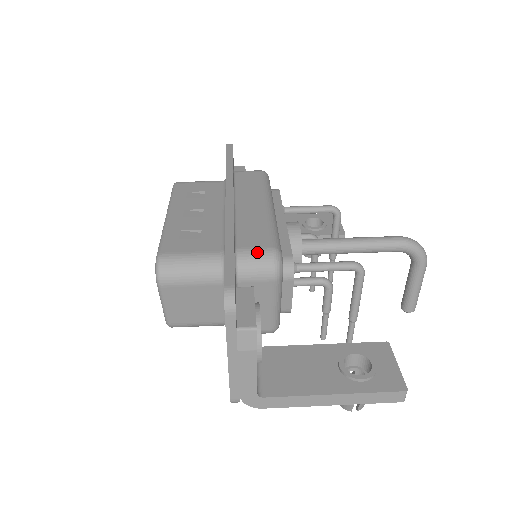
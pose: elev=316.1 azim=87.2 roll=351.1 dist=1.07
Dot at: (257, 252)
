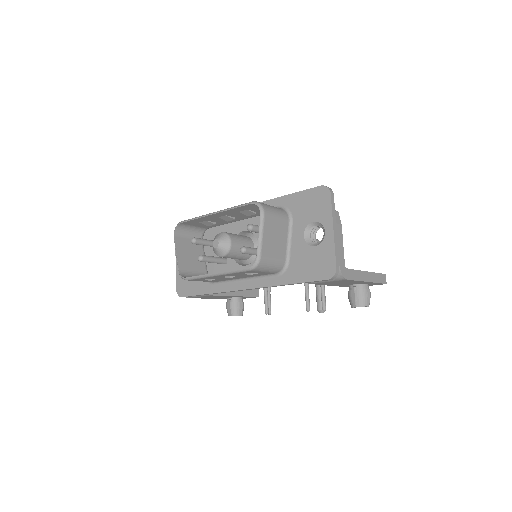
Dot at: occluded
